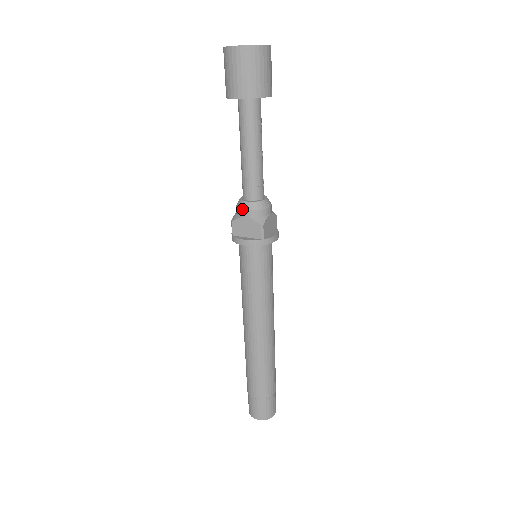
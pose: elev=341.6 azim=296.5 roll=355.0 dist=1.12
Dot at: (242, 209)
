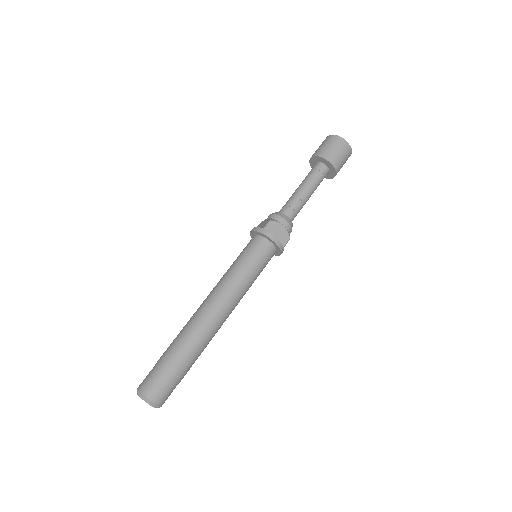
Dot at: (270, 214)
